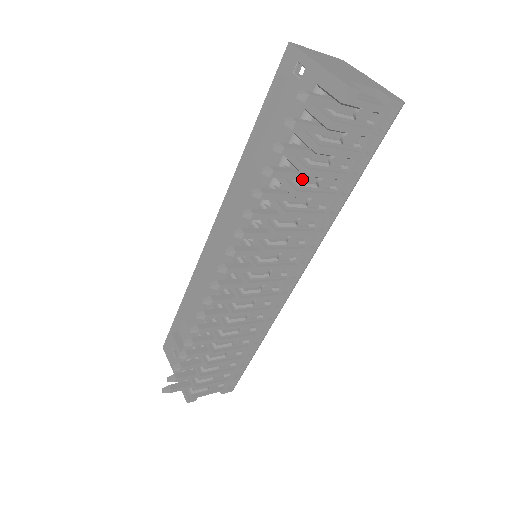
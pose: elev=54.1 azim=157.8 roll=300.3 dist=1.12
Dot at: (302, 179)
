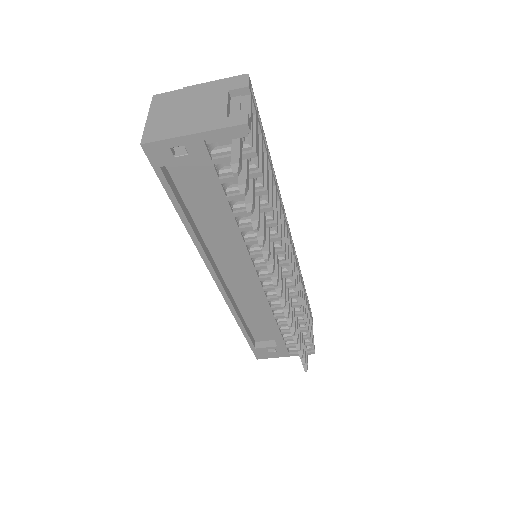
Dot at: (261, 196)
